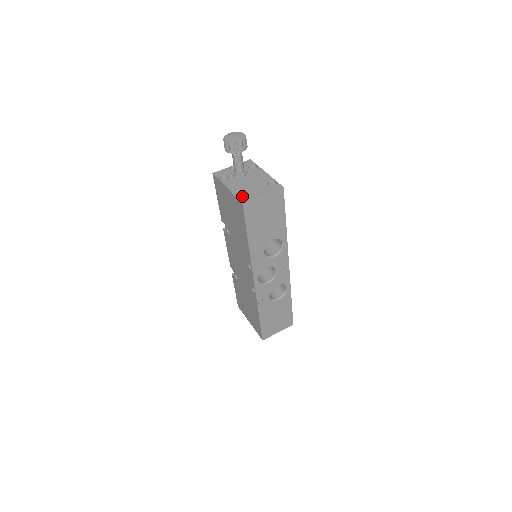
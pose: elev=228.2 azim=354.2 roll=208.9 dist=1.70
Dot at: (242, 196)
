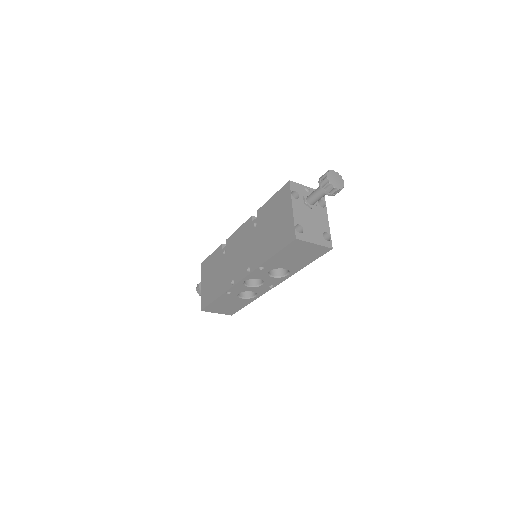
Dot at: (298, 227)
